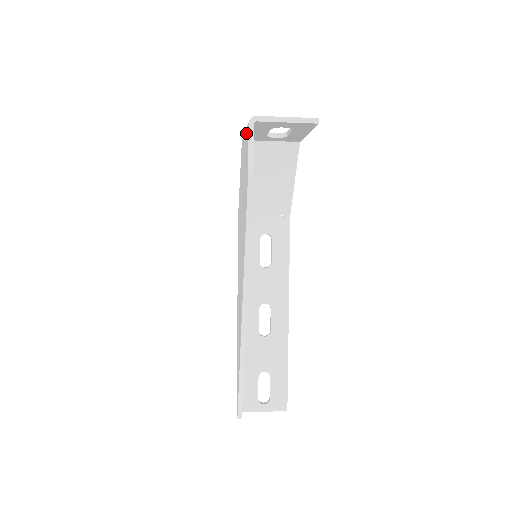
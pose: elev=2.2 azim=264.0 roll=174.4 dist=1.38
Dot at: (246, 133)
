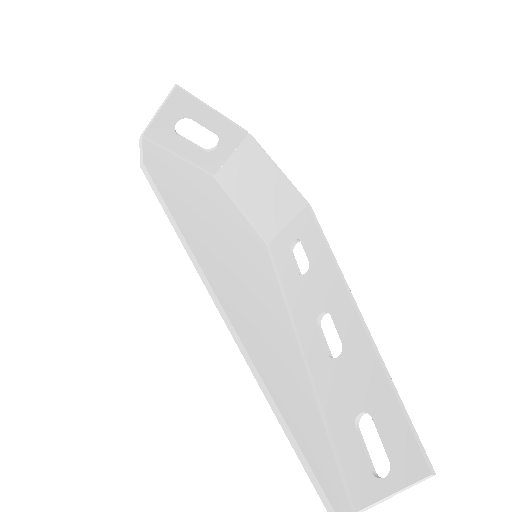
Dot at: occluded
